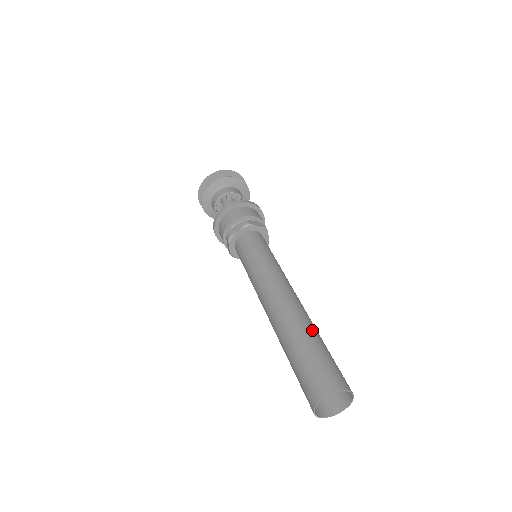
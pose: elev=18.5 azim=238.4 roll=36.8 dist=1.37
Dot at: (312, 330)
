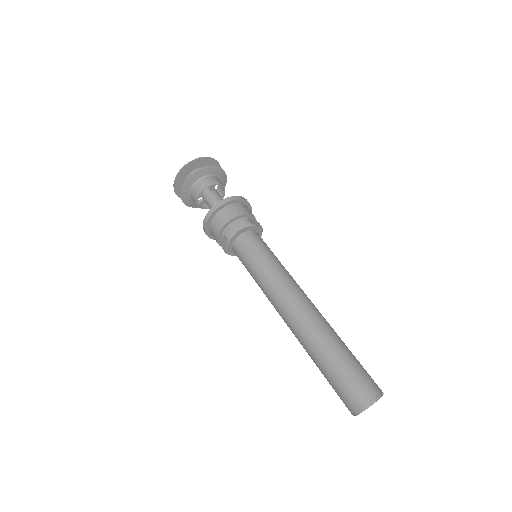
Dot at: (338, 337)
